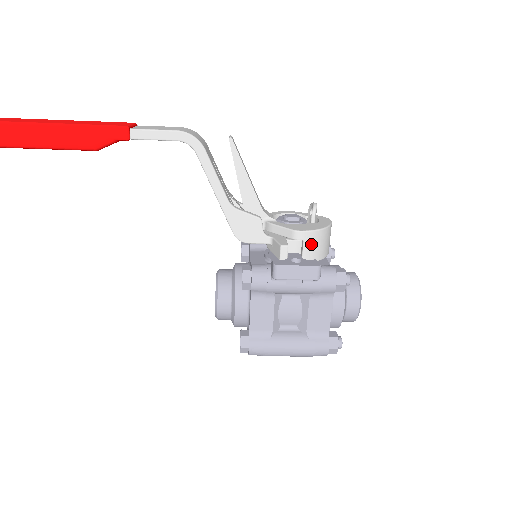
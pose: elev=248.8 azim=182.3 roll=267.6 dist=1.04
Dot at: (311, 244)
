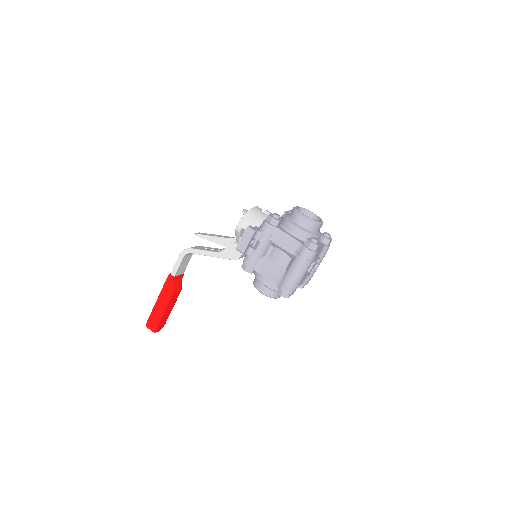
Dot at: (247, 225)
